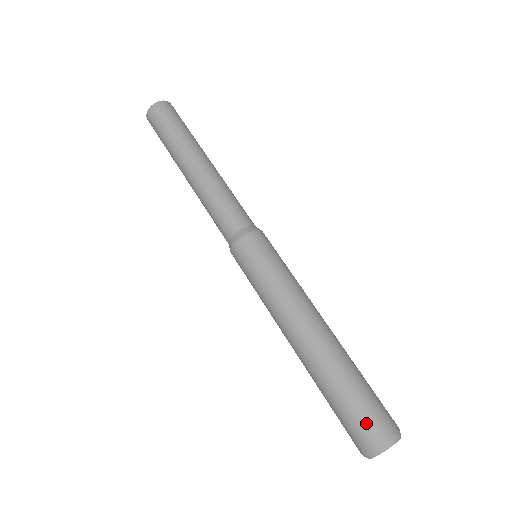
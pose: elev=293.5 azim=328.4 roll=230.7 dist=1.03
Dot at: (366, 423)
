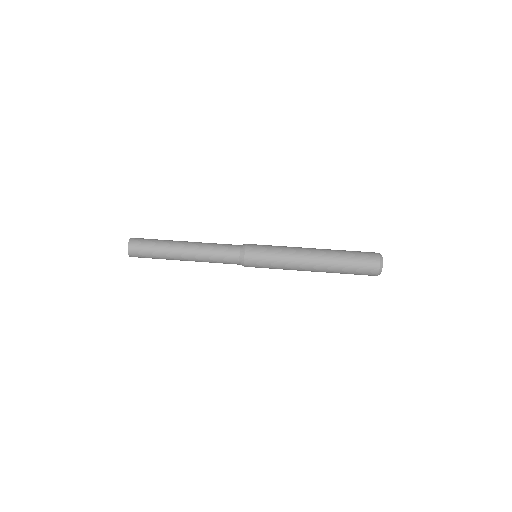
Dot at: (367, 259)
